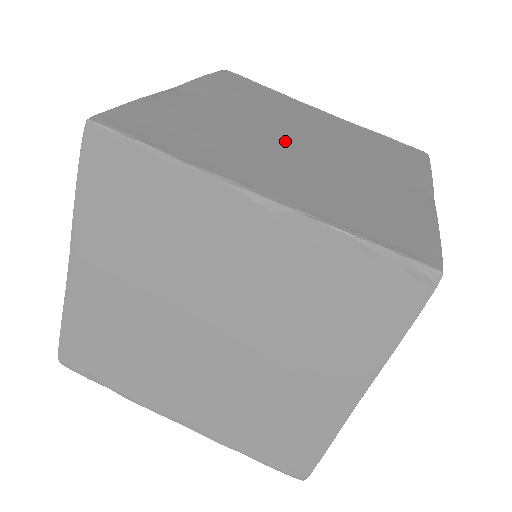
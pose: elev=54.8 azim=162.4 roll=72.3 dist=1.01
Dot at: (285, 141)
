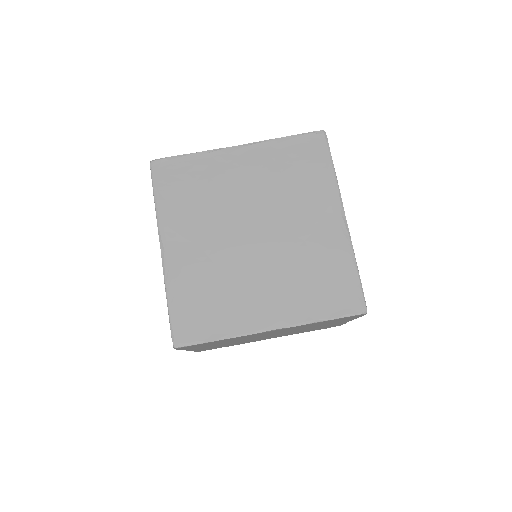
Dot at: (248, 247)
